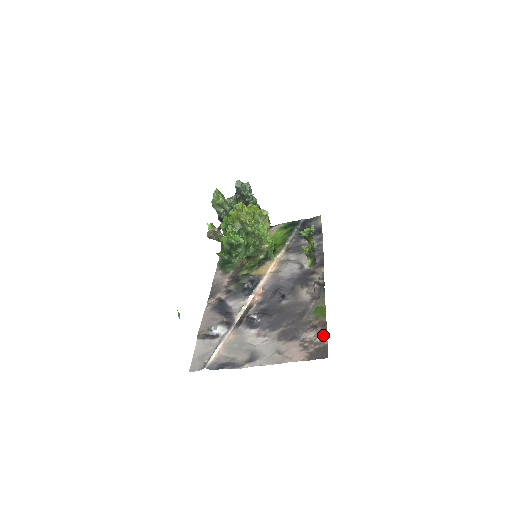
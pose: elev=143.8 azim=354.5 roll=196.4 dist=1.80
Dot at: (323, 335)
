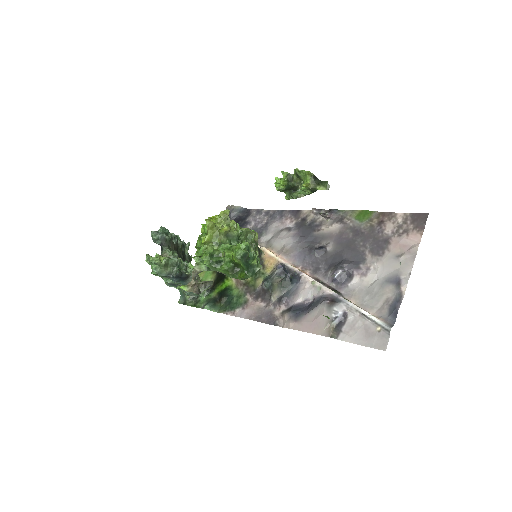
Dot at: (396, 216)
